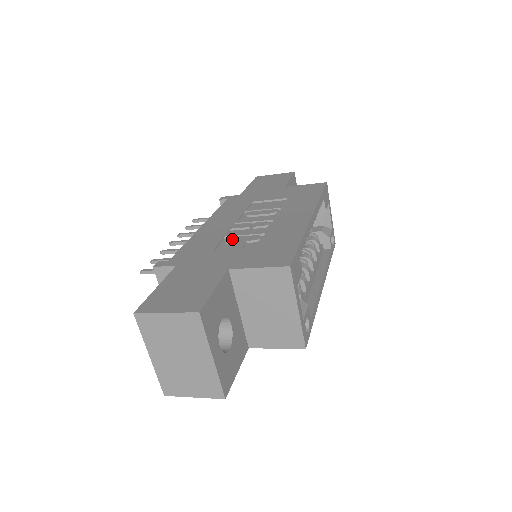
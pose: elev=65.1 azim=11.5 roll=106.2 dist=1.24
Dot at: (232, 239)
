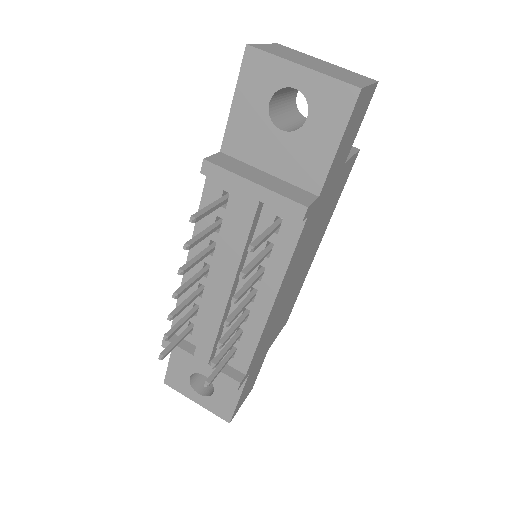
Dot at: occluded
